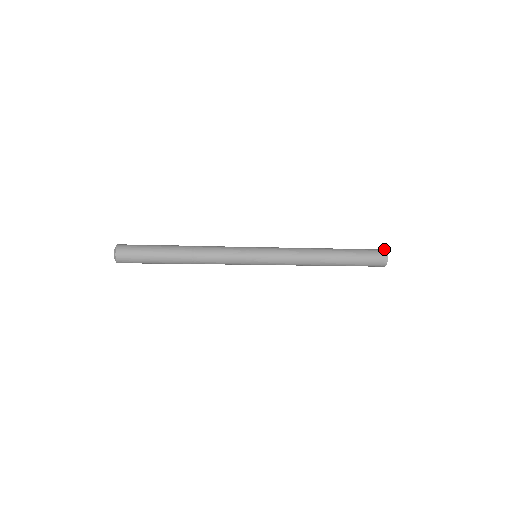
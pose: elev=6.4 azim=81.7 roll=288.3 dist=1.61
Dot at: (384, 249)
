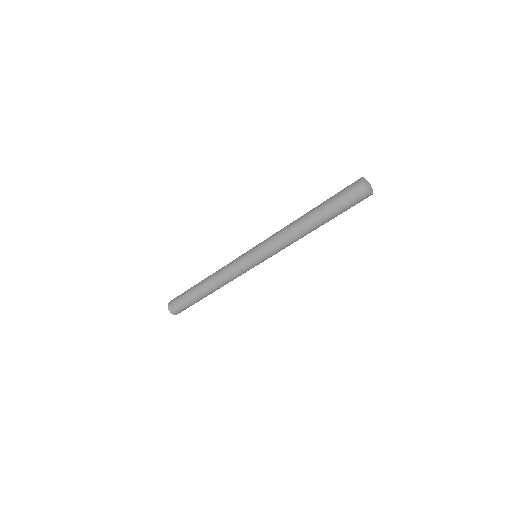
Dot at: (362, 177)
